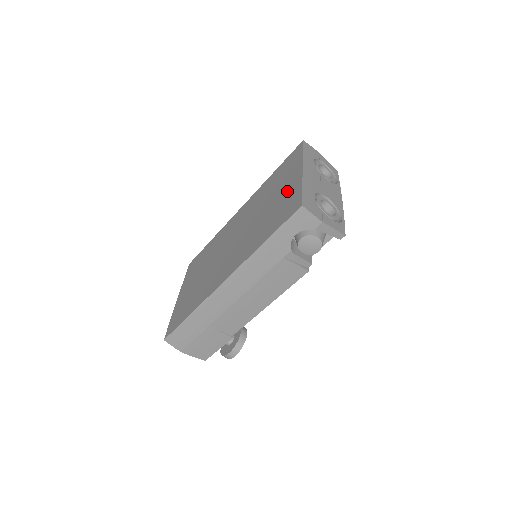
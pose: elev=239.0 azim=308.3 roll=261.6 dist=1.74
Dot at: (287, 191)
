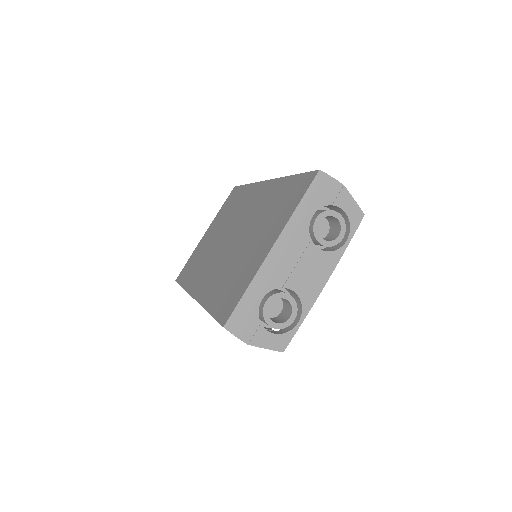
Dot at: (252, 261)
